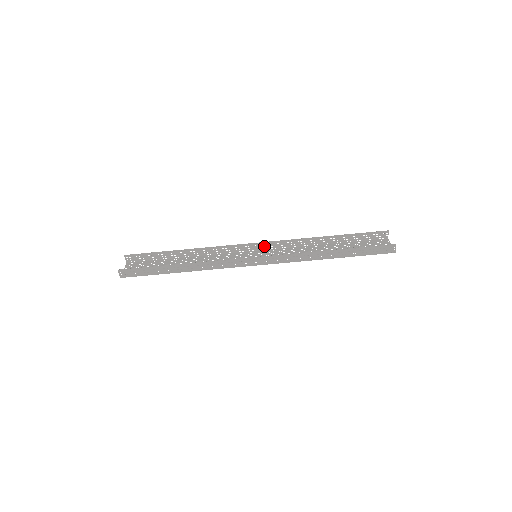
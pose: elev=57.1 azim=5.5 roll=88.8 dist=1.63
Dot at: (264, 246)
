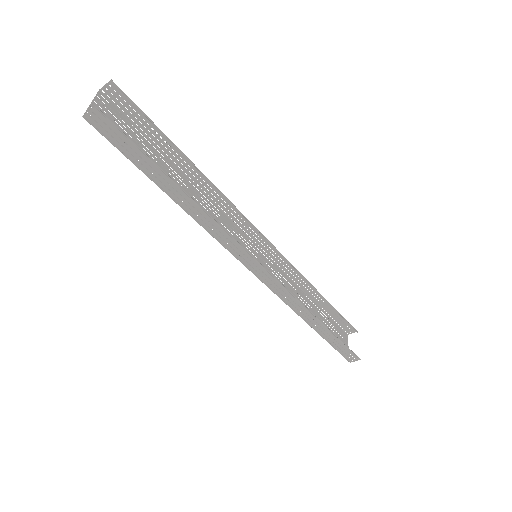
Dot at: (267, 247)
